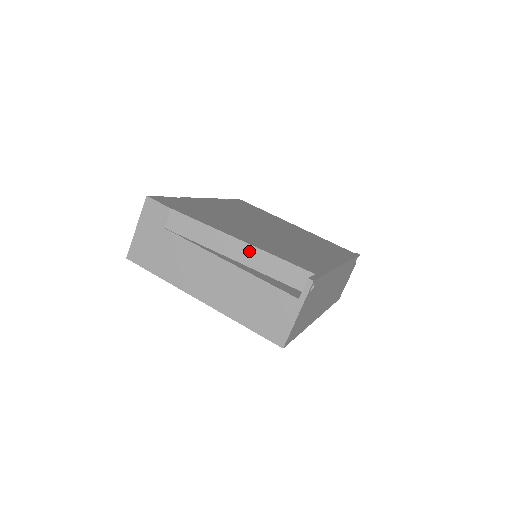
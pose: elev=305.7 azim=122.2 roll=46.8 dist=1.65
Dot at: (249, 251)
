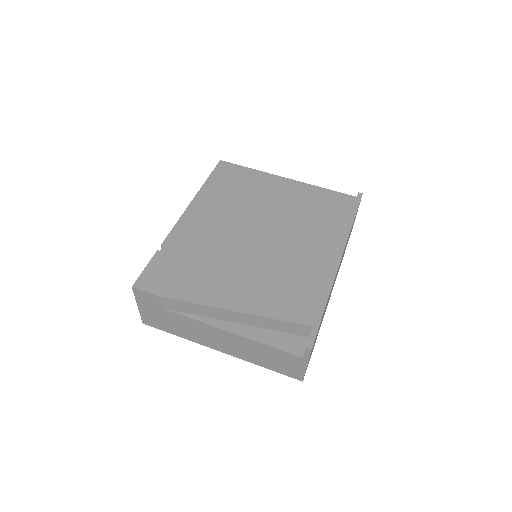
Dot at: (246, 317)
